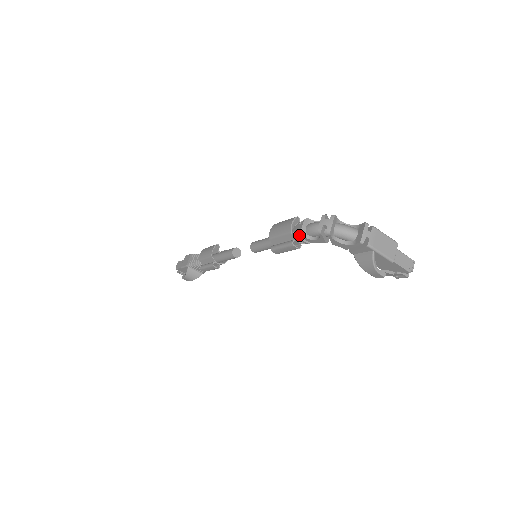
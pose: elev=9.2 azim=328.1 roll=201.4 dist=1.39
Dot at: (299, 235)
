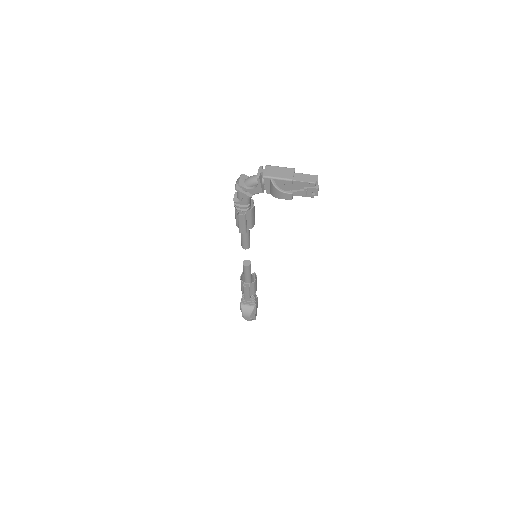
Dot at: (237, 204)
